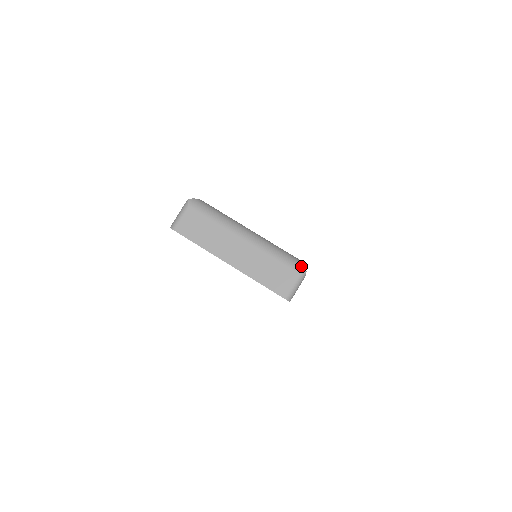
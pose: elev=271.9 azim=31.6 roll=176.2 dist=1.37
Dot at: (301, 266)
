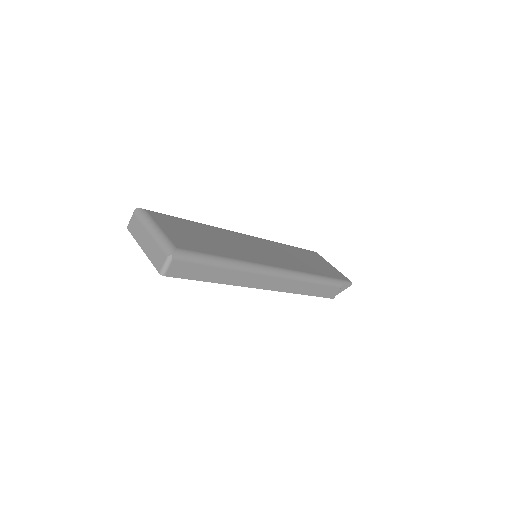
Dot at: (170, 251)
